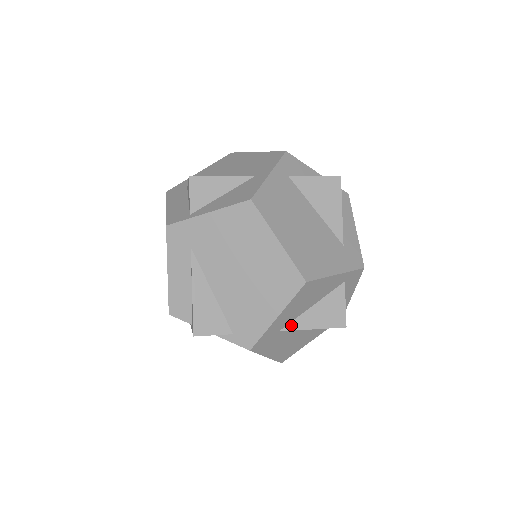
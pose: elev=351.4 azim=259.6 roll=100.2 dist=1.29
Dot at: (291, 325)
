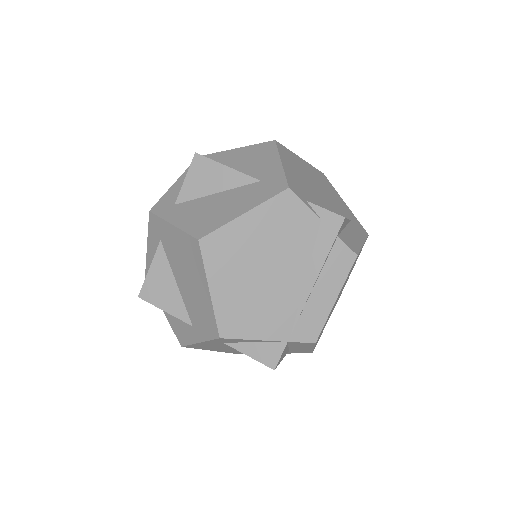
Dot at: occluded
